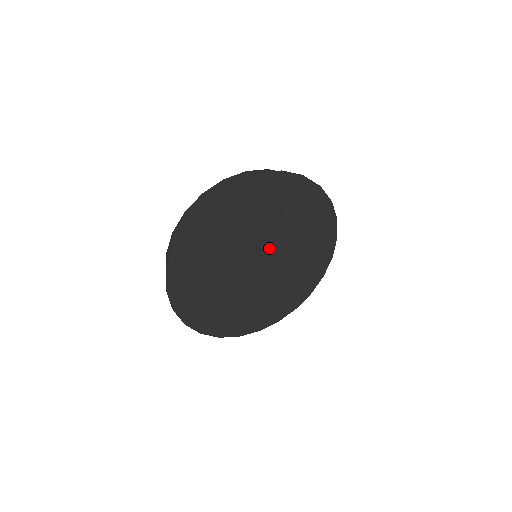
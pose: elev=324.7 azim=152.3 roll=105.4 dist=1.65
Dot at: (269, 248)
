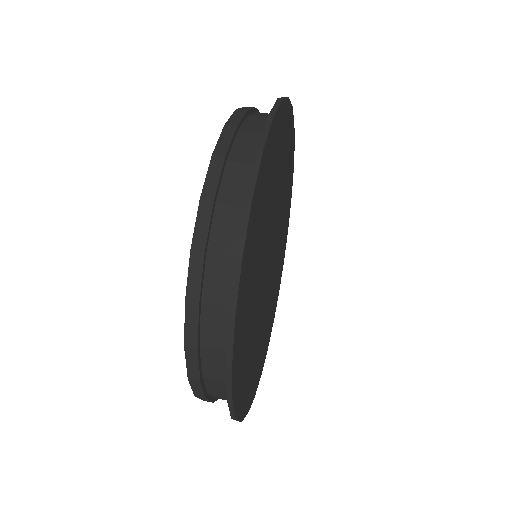
Dot at: (275, 240)
